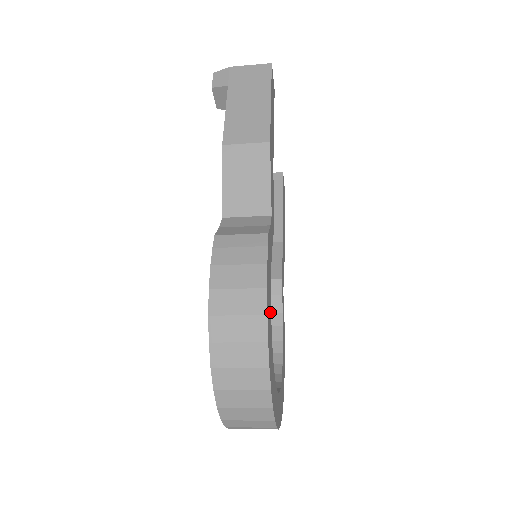
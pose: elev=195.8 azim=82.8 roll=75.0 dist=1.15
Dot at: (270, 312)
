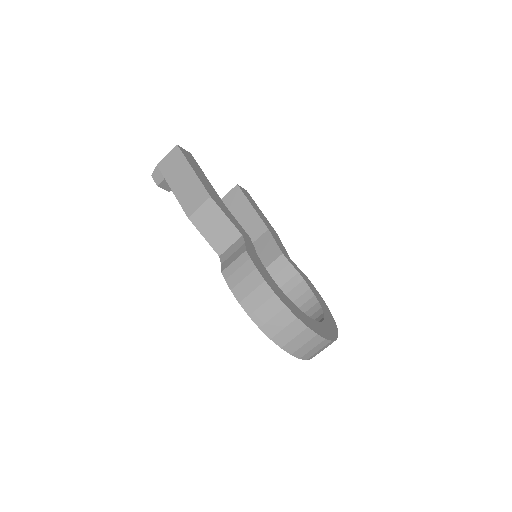
Dot at: (278, 289)
